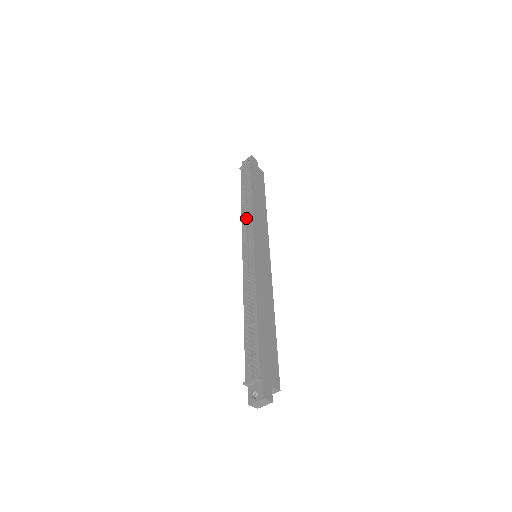
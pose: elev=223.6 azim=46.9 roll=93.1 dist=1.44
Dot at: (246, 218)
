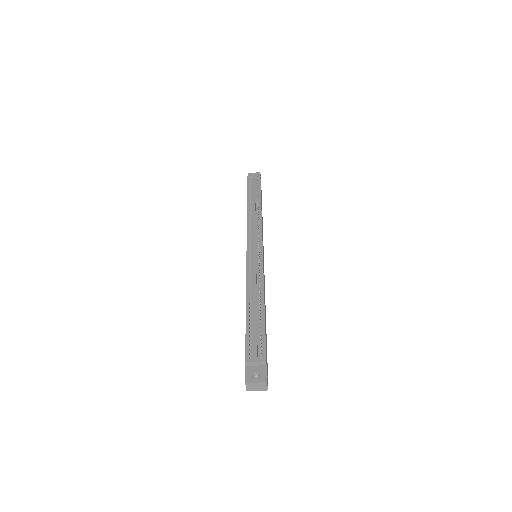
Dot at: (255, 219)
